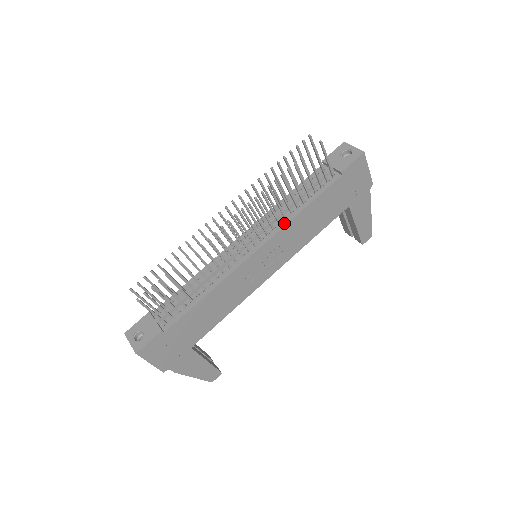
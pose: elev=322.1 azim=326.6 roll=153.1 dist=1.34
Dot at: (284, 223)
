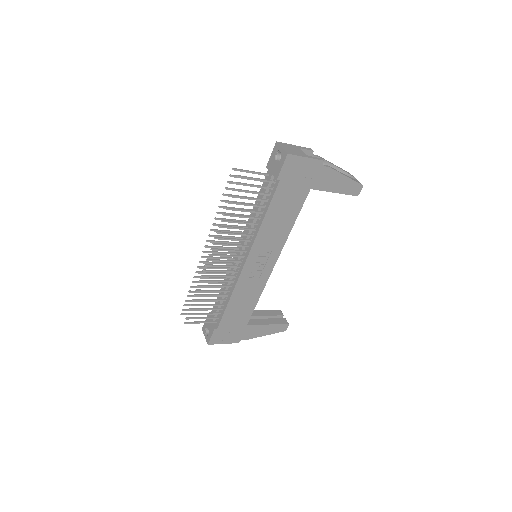
Dot at: (255, 235)
